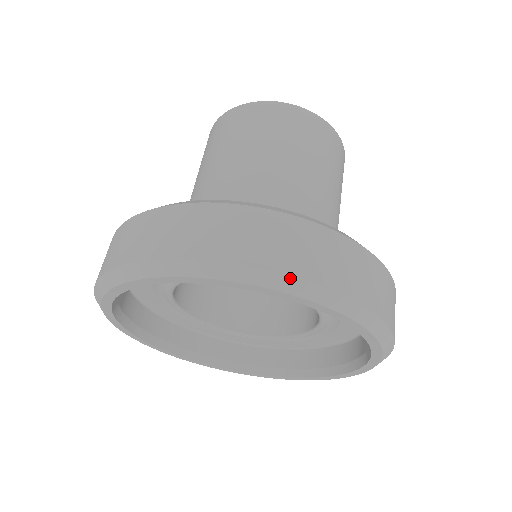
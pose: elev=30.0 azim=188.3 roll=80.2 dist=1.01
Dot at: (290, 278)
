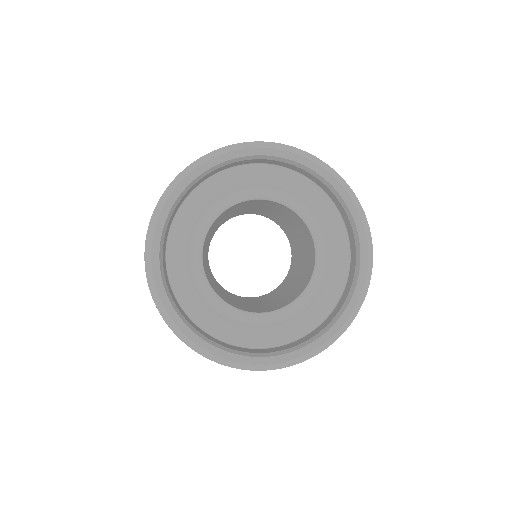
Dot at: (192, 164)
